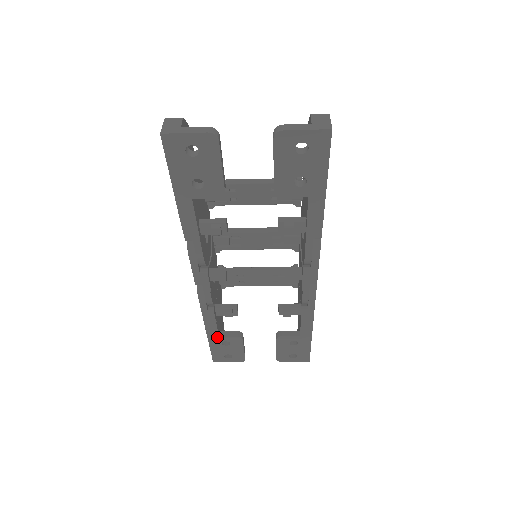
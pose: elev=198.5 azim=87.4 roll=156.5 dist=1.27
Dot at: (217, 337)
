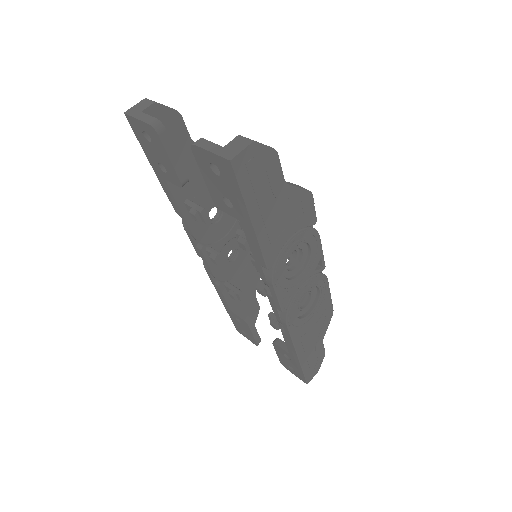
Dot at: (230, 310)
